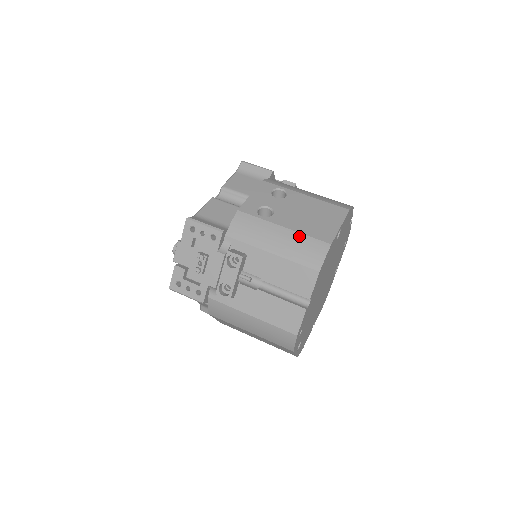
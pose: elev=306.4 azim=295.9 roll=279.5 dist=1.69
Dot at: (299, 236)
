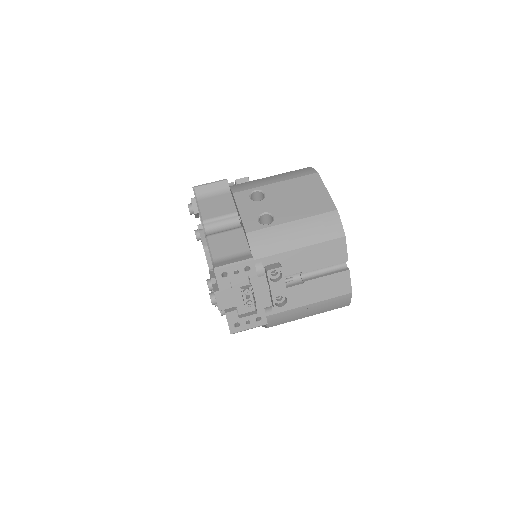
Dot at: (310, 220)
